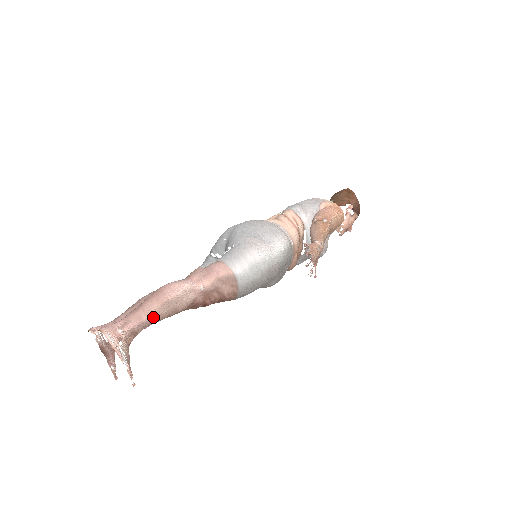
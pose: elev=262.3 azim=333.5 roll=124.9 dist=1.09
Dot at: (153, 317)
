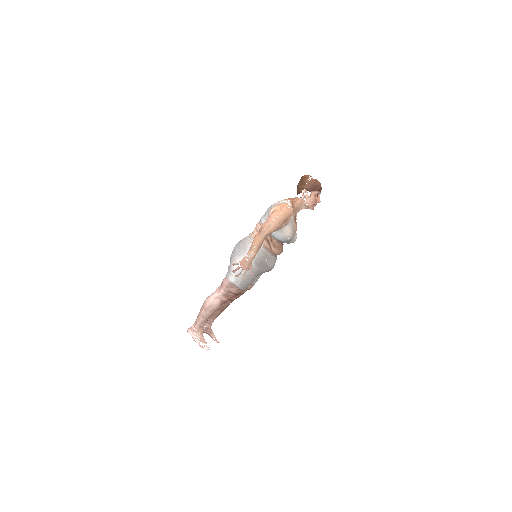
Dot at: (204, 317)
